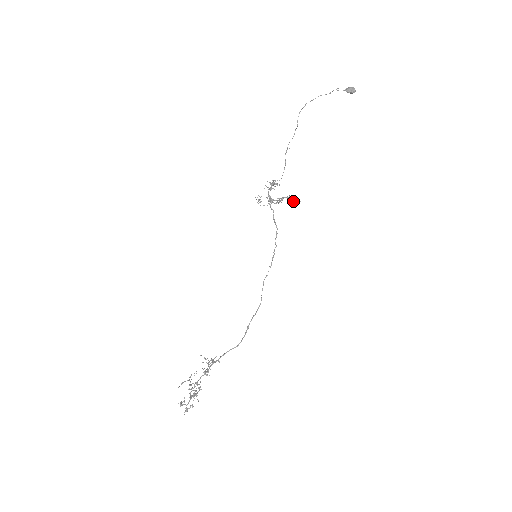
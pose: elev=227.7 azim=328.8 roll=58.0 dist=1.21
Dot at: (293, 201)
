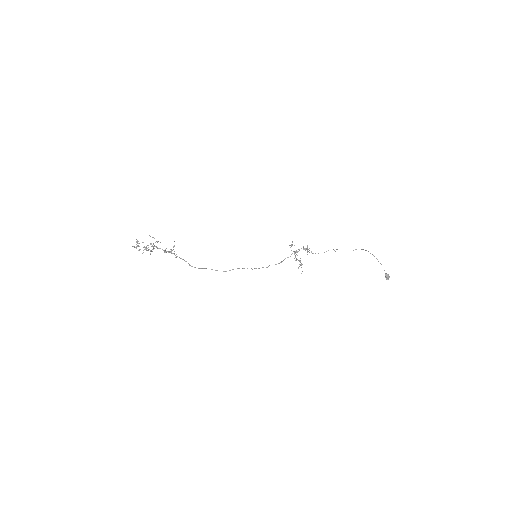
Dot at: occluded
